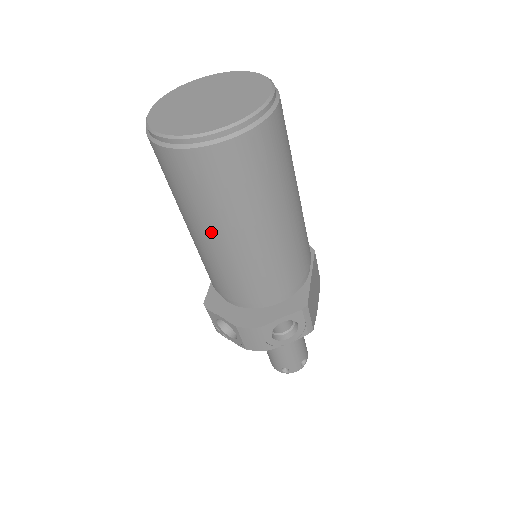
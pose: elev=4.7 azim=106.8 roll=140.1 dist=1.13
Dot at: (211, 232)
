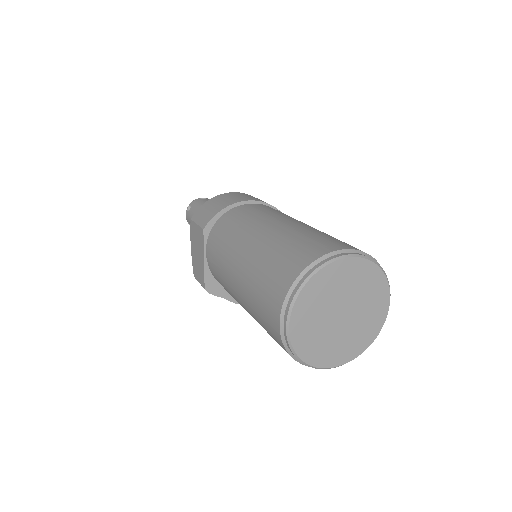
Dot at: occluded
